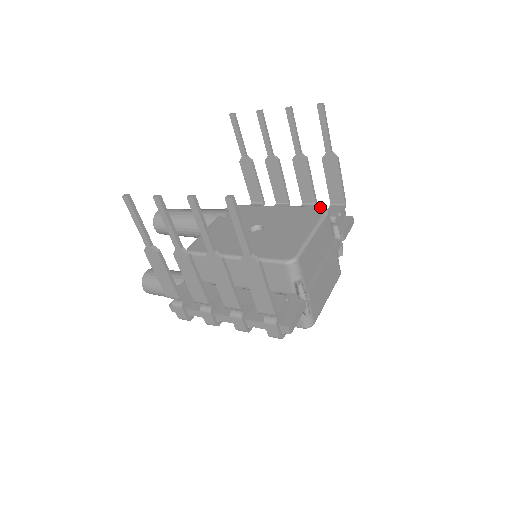
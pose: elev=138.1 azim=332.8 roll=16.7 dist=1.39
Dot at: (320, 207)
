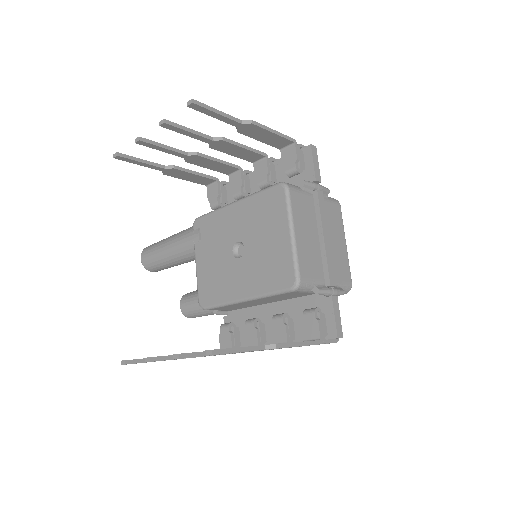
Dot at: (276, 186)
